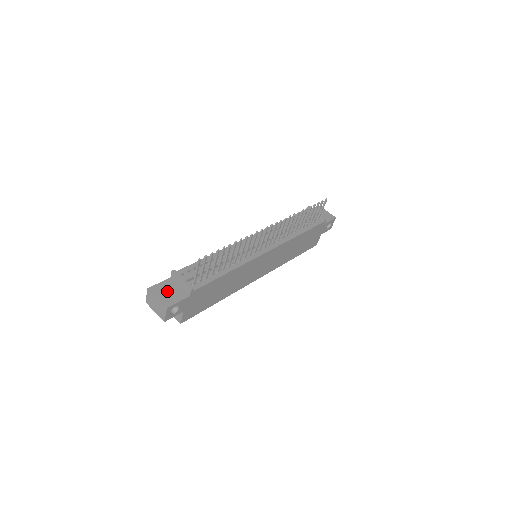
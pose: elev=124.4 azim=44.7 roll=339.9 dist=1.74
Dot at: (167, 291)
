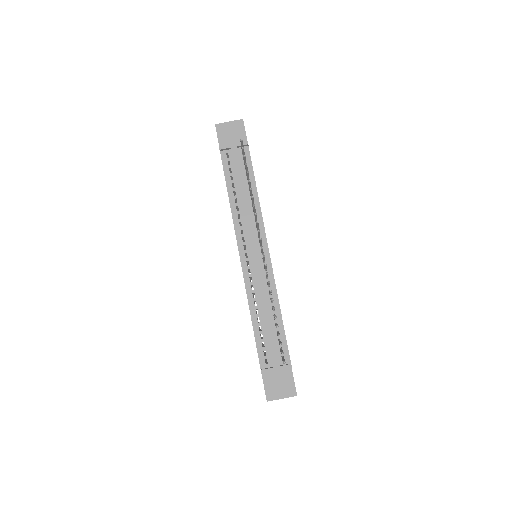
Dot at: (277, 385)
